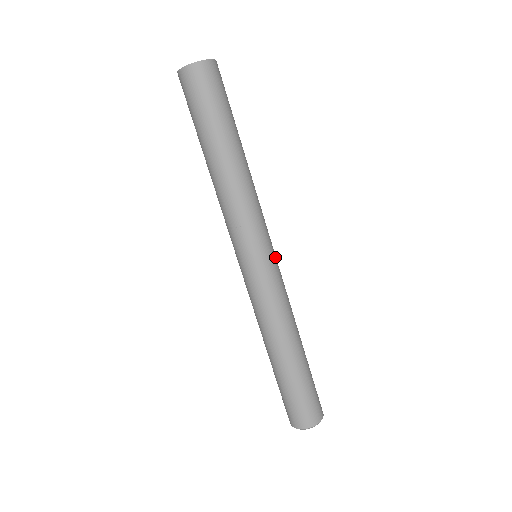
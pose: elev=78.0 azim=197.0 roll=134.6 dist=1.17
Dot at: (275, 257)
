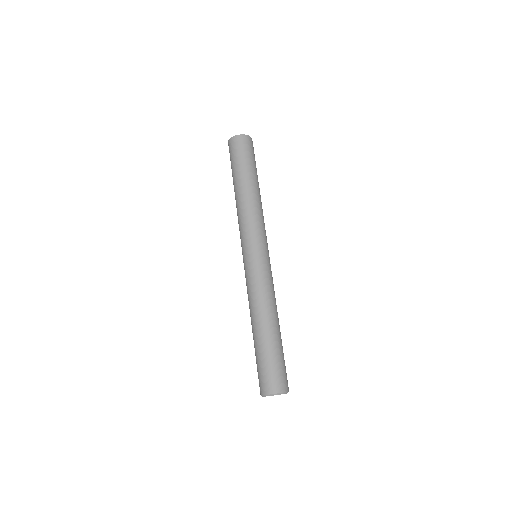
Dot at: occluded
